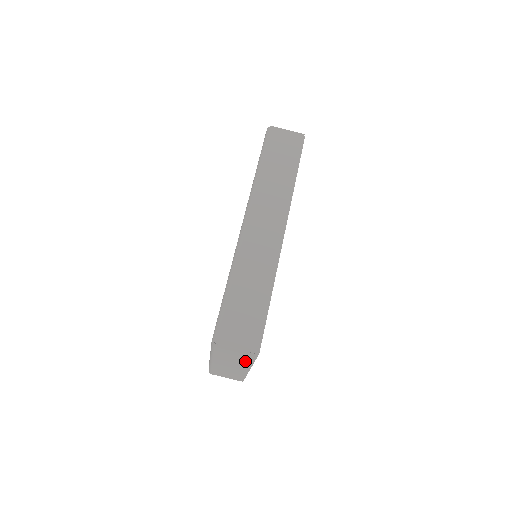
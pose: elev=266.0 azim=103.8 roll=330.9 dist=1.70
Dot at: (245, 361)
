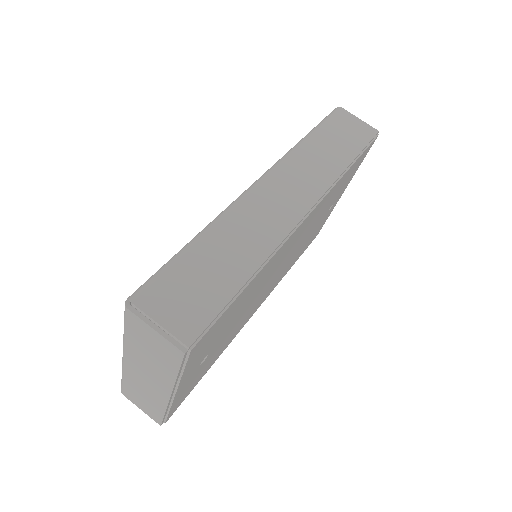
Dot at: (167, 364)
